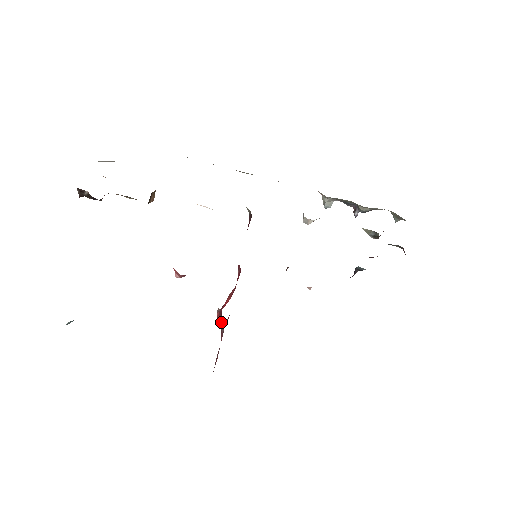
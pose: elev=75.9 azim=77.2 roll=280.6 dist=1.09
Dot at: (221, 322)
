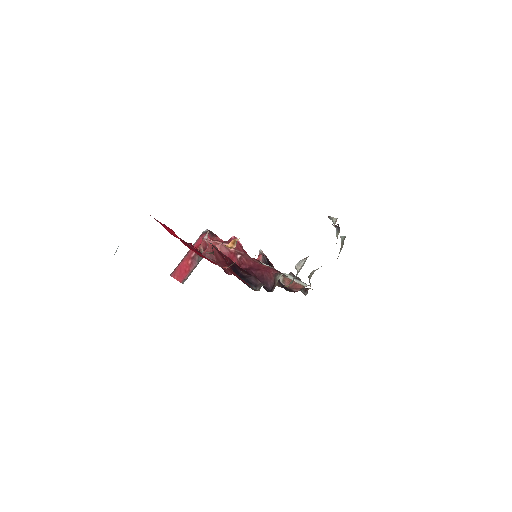
Dot at: (201, 251)
